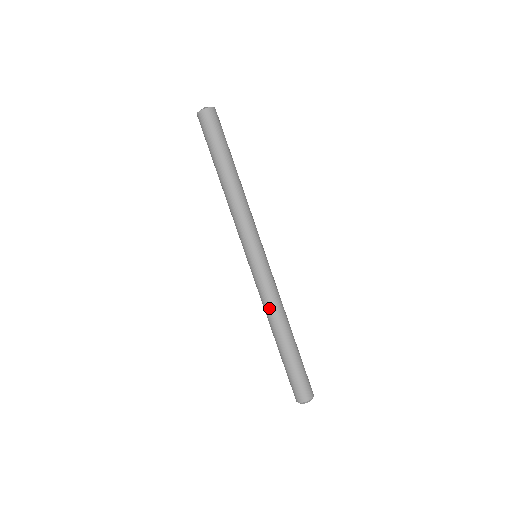
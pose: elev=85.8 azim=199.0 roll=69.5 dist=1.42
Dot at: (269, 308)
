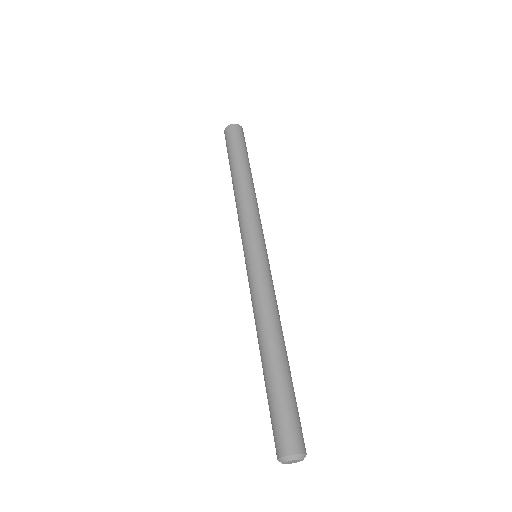
Dot at: (257, 311)
